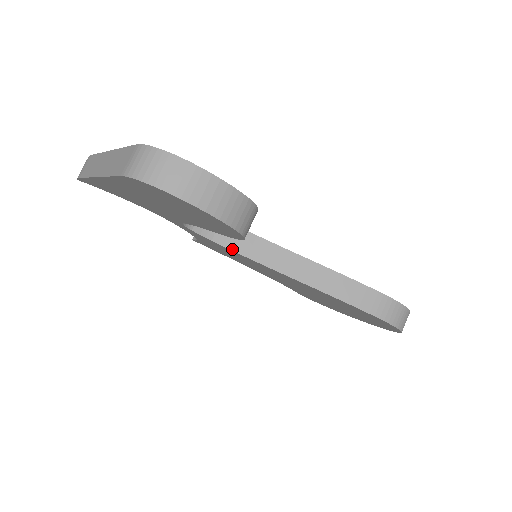
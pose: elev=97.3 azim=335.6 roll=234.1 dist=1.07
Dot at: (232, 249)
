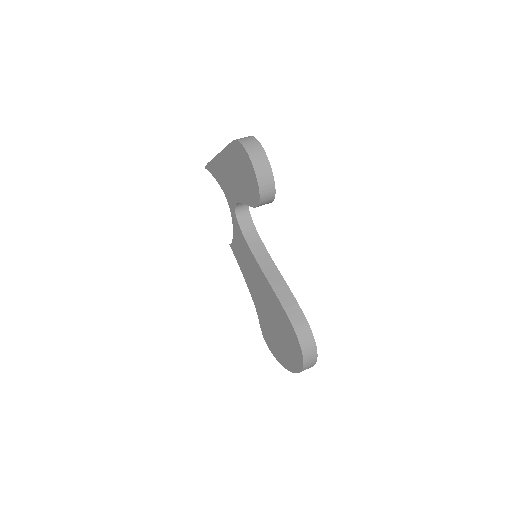
Dot at: (247, 242)
